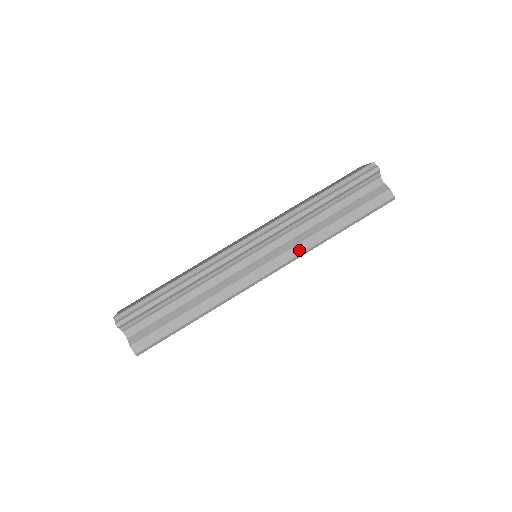
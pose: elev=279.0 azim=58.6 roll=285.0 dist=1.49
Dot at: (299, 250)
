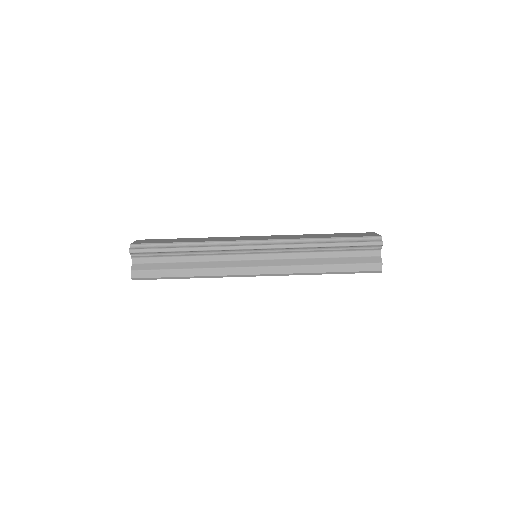
Dot at: (288, 270)
